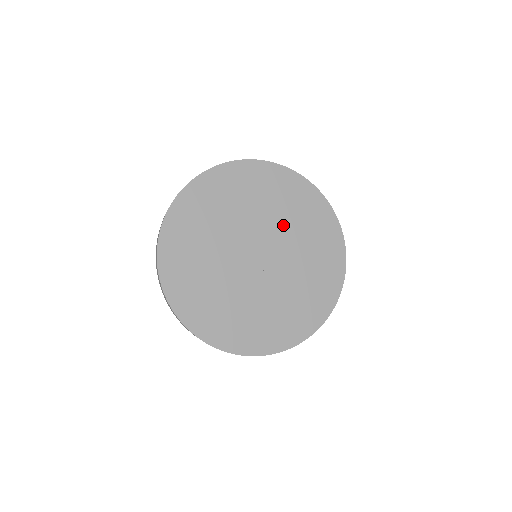
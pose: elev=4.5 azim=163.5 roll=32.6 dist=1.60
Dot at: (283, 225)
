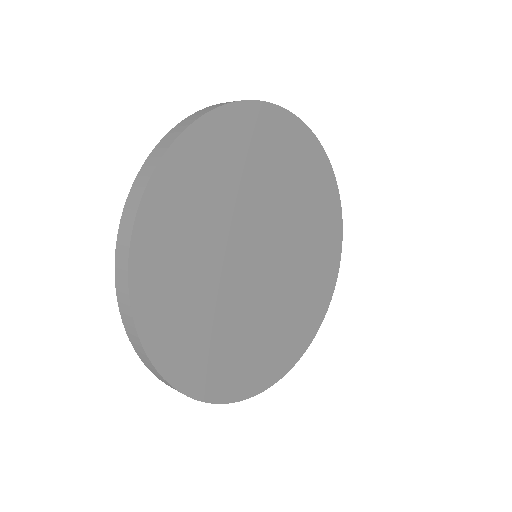
Dot at: (268, 193)
